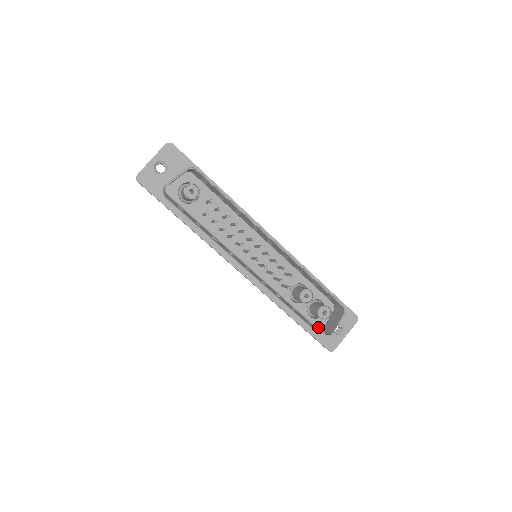
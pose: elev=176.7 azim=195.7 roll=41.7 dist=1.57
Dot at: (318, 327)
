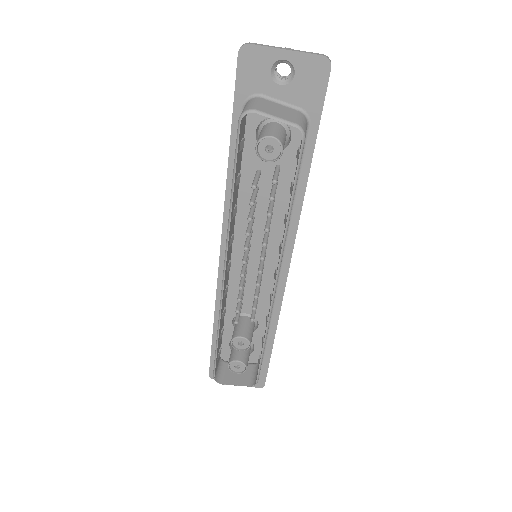
Dot at: (225, 355)
